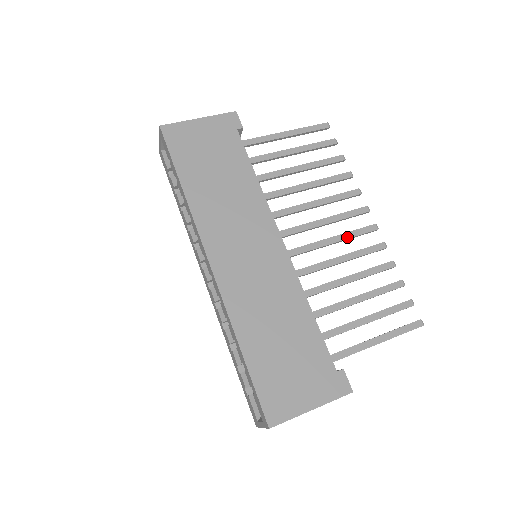
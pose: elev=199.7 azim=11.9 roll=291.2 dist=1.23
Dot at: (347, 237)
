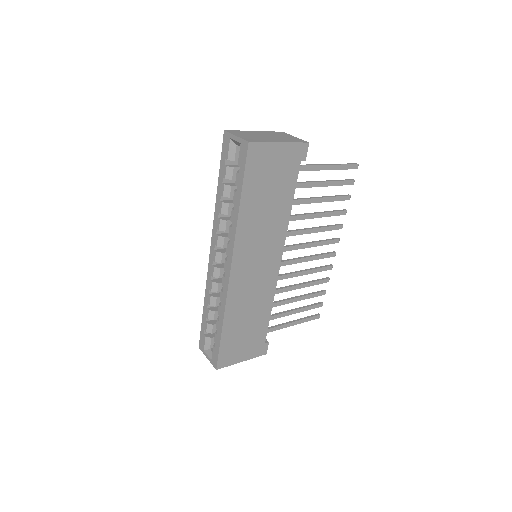
Dot at: (316, 259)
